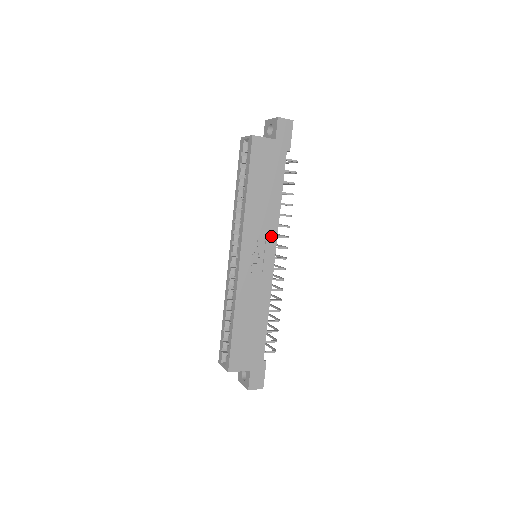
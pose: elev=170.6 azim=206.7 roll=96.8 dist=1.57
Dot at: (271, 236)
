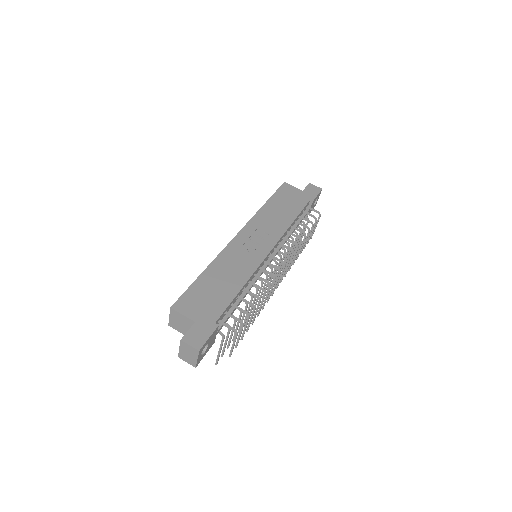
Dot at: (274, 236)
